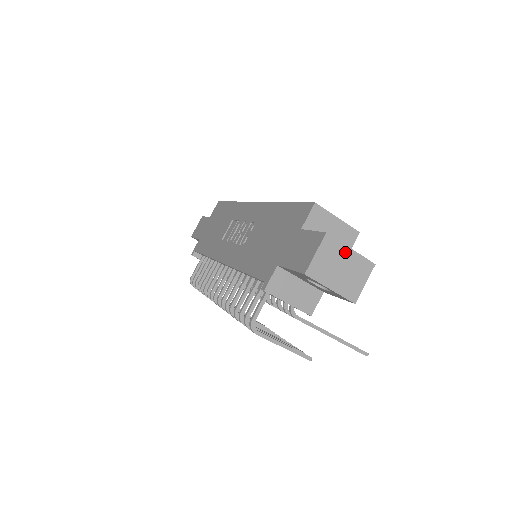
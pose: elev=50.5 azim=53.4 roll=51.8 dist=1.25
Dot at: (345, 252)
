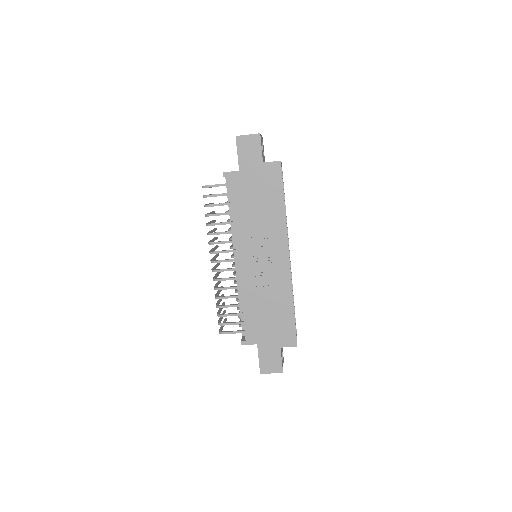
Dot at: occluded
